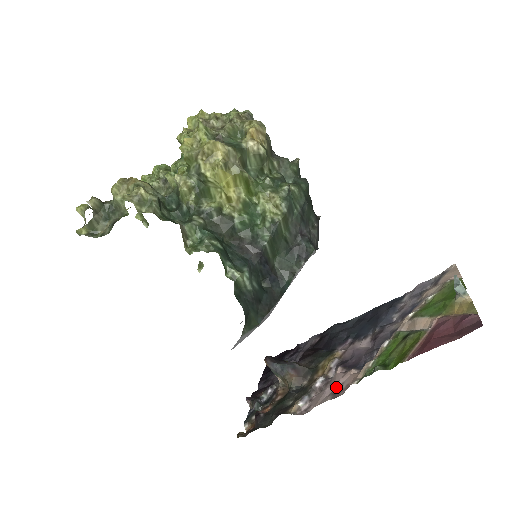
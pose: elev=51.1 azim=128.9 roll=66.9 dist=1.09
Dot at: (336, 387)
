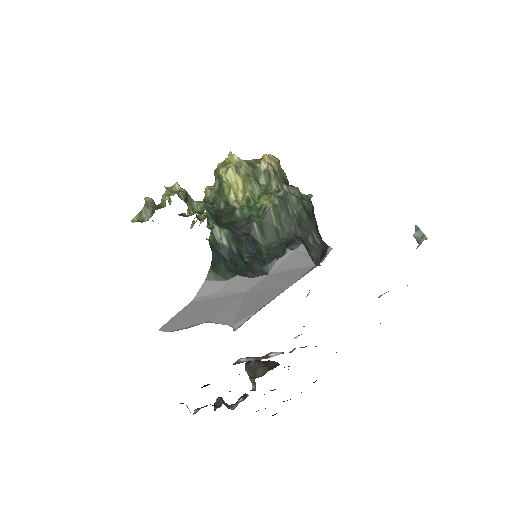
Dot at: occluded
